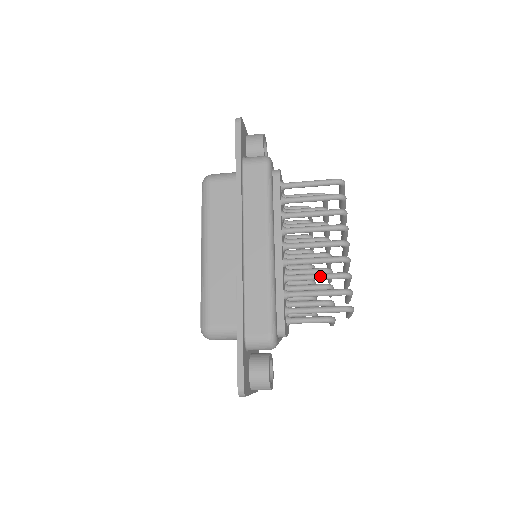
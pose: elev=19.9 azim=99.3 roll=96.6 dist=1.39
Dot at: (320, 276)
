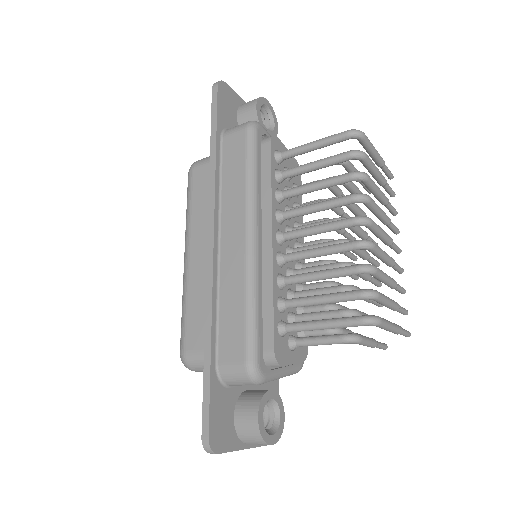
Dot at: (326, 273)
